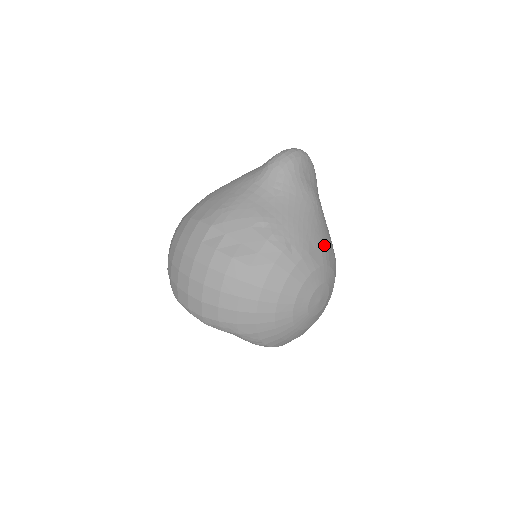
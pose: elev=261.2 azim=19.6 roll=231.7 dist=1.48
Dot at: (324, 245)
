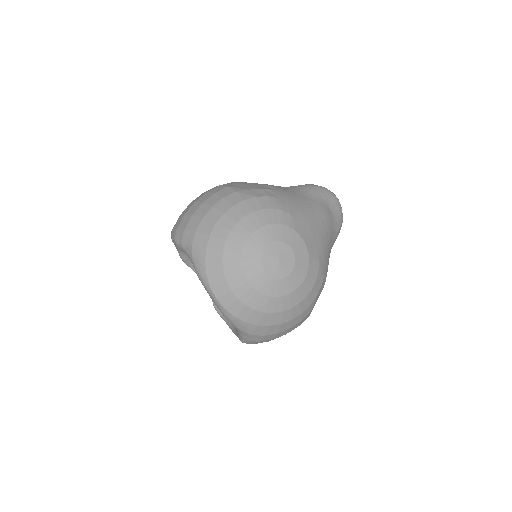
Dot at: (311, 232)
